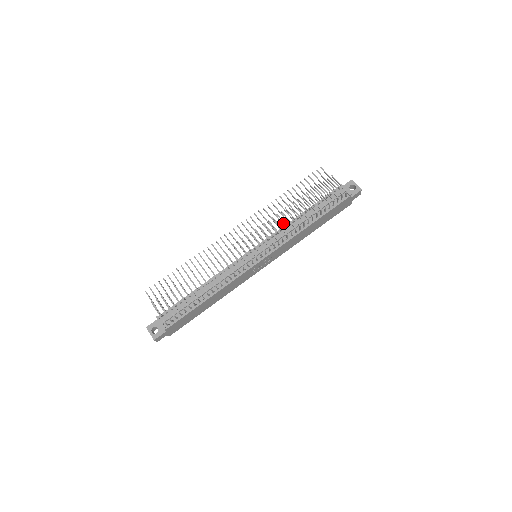
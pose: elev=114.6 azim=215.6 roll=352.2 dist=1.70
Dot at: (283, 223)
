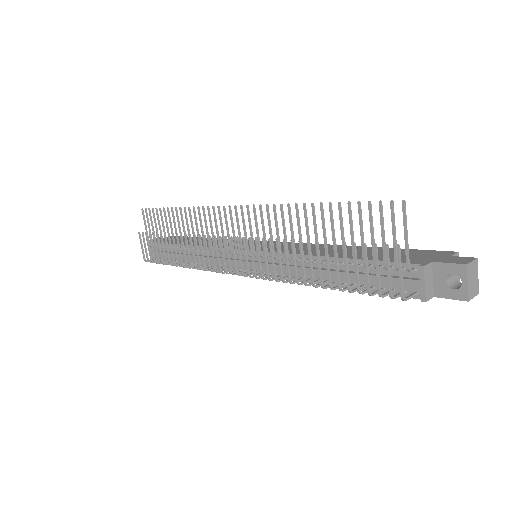
Dot at: occluded
